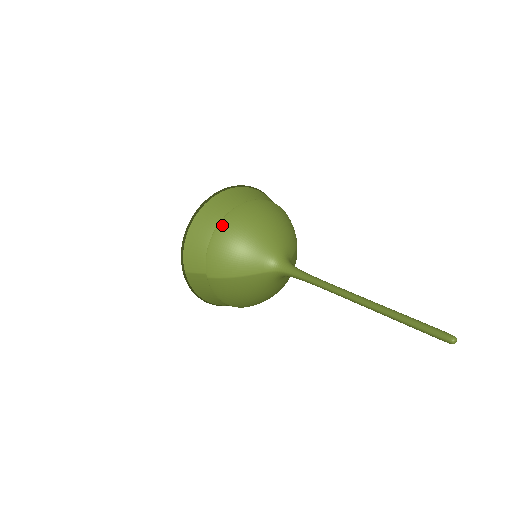
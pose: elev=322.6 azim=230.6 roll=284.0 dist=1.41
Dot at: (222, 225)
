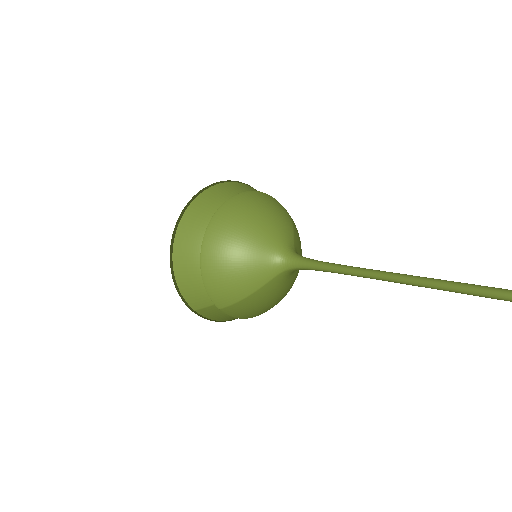
Dot at: (205, 253)
